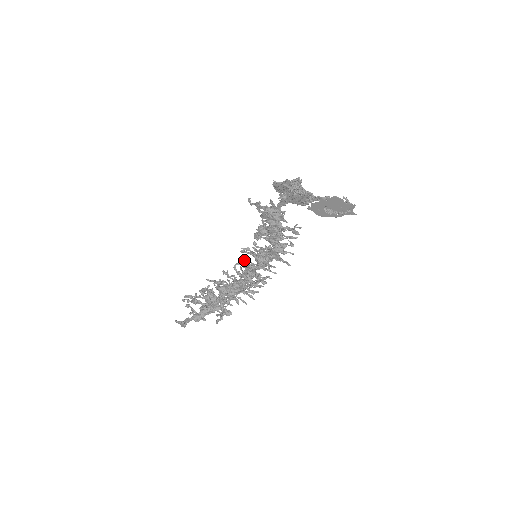
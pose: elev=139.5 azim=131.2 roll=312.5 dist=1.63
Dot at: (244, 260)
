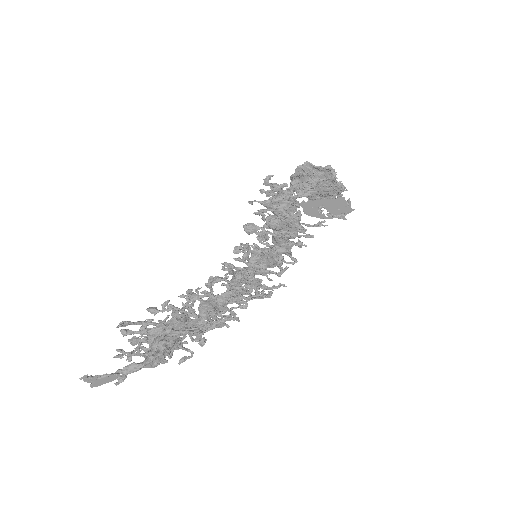
Dot at: (242, 261)
